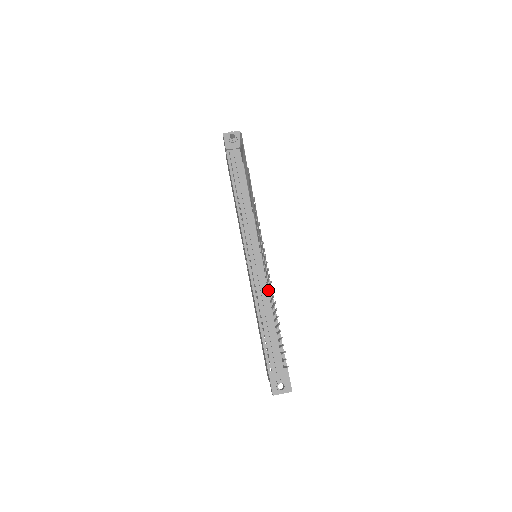
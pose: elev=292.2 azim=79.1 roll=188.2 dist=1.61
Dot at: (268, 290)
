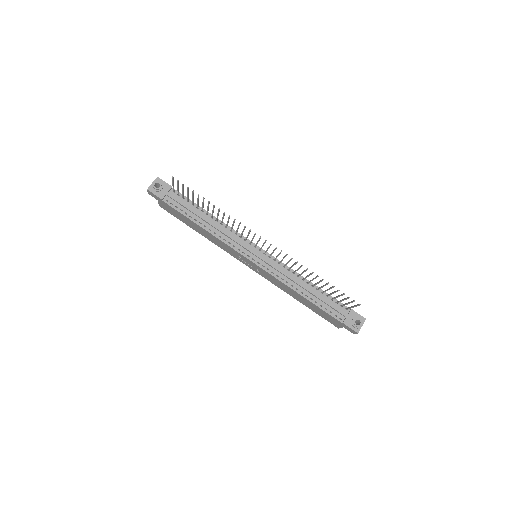
Dot at: (288, 271)
